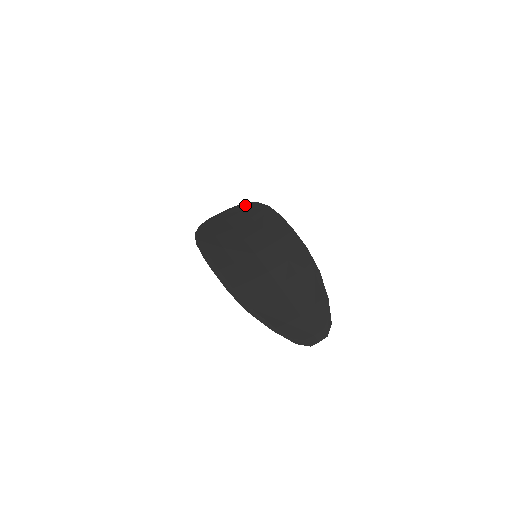
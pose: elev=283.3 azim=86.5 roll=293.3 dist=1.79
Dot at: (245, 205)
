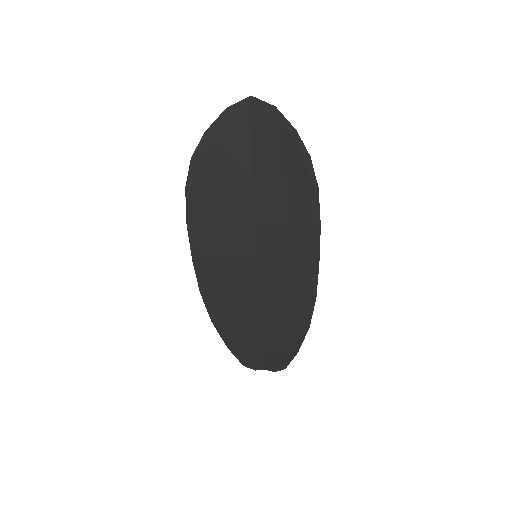
Dot at: (292, 138)
